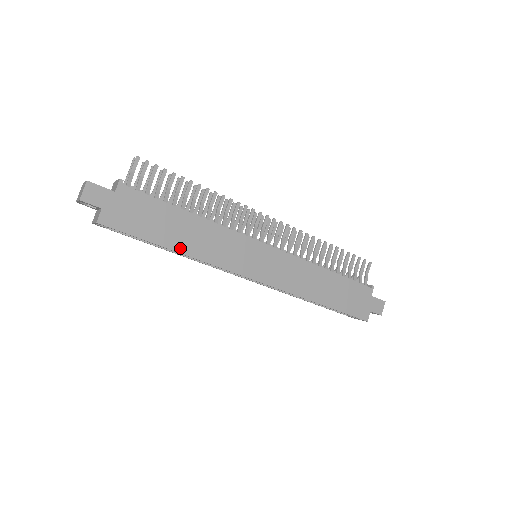
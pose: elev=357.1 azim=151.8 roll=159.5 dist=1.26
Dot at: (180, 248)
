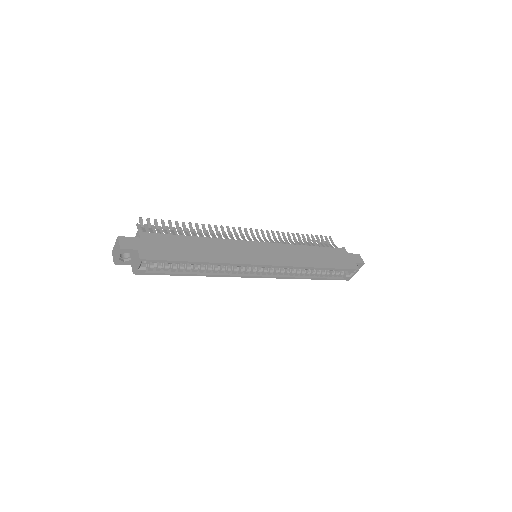
Dot at: (205, 259)
